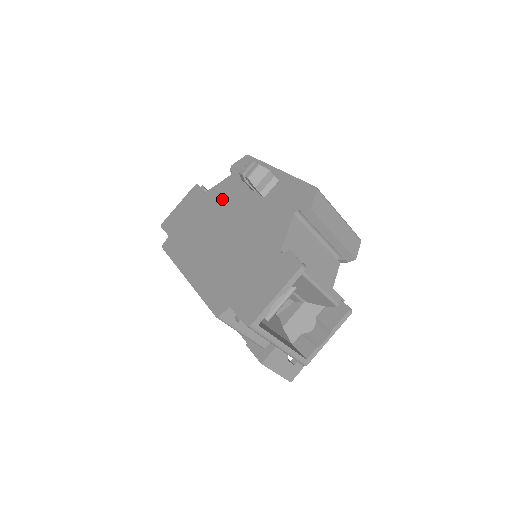
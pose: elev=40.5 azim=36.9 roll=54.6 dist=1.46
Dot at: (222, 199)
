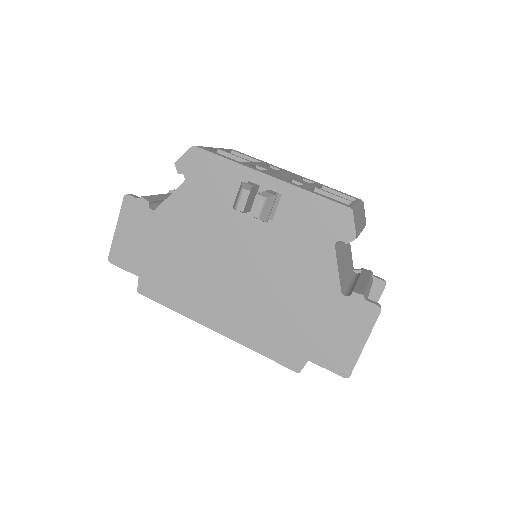
Dot at: (197, 222)
